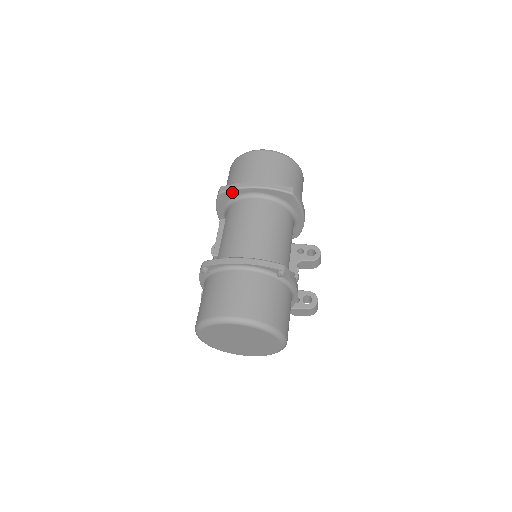
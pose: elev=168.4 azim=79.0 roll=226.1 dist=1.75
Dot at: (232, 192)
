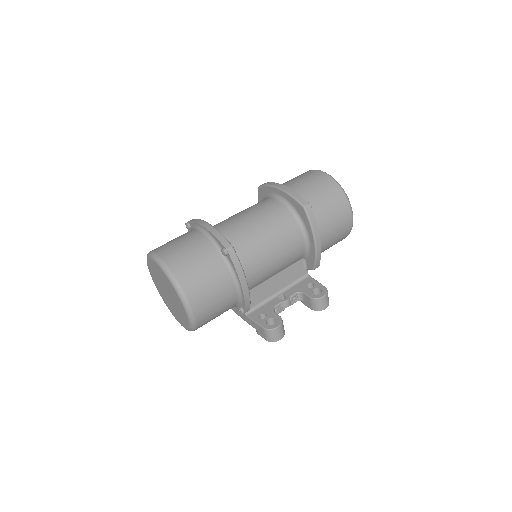
Dot at: (265, 188)
